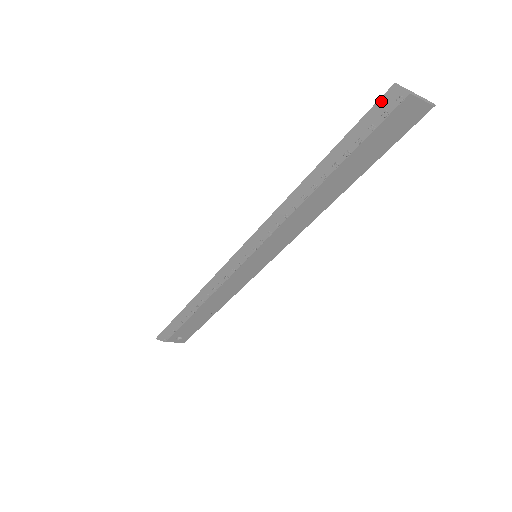
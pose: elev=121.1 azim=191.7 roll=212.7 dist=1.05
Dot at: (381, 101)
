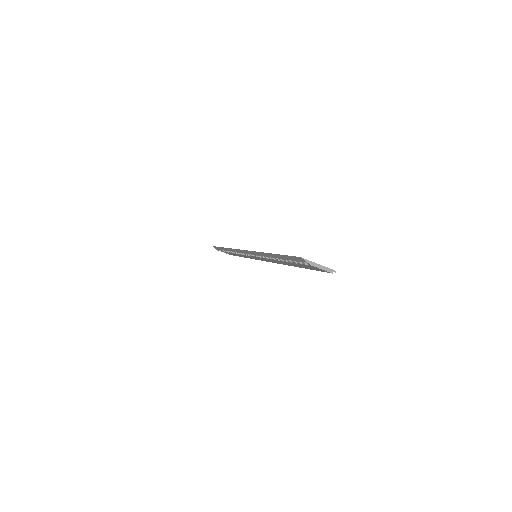
Dot at: (296, 257)
